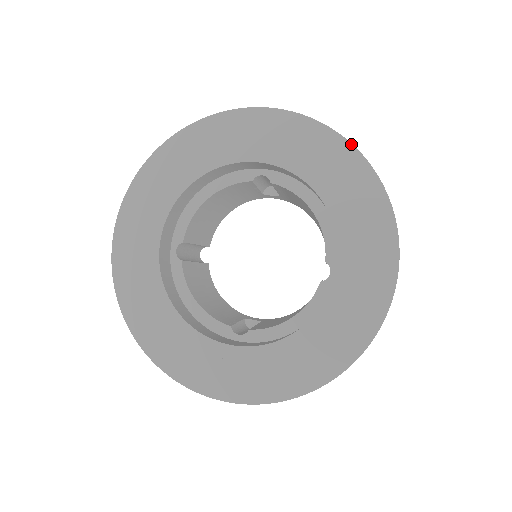
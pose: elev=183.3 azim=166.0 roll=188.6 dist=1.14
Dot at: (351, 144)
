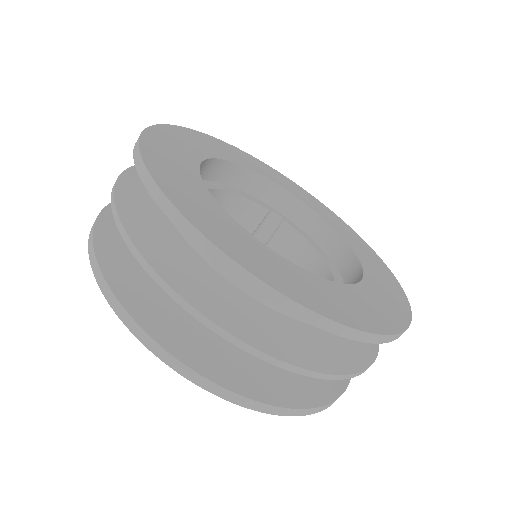
Dot at: (353, 230)
